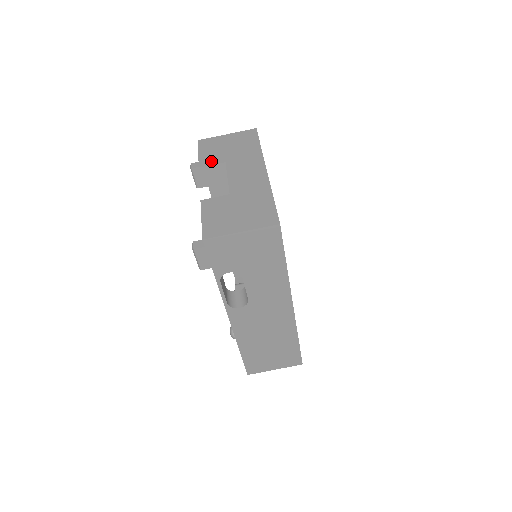
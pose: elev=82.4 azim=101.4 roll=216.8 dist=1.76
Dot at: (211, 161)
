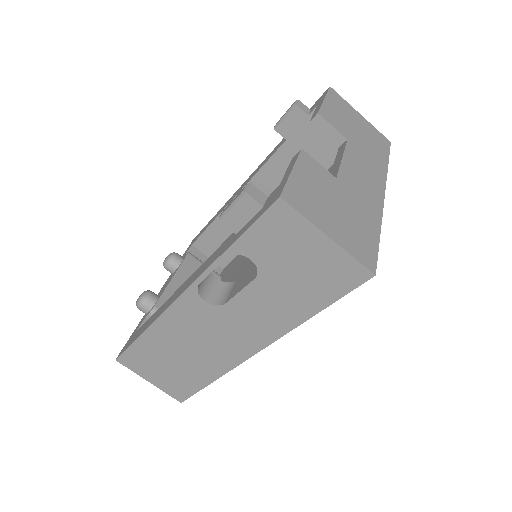
Dot at: (334, 121)
